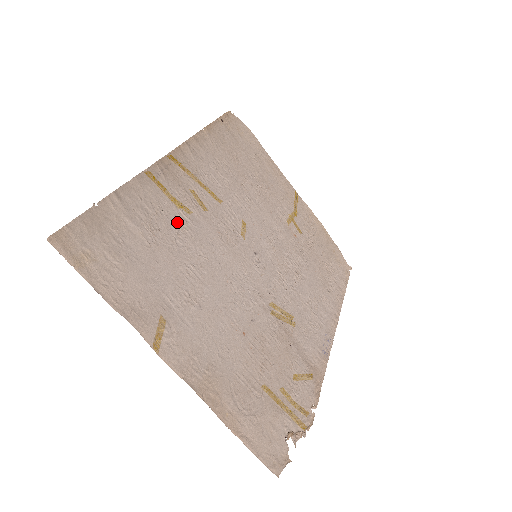
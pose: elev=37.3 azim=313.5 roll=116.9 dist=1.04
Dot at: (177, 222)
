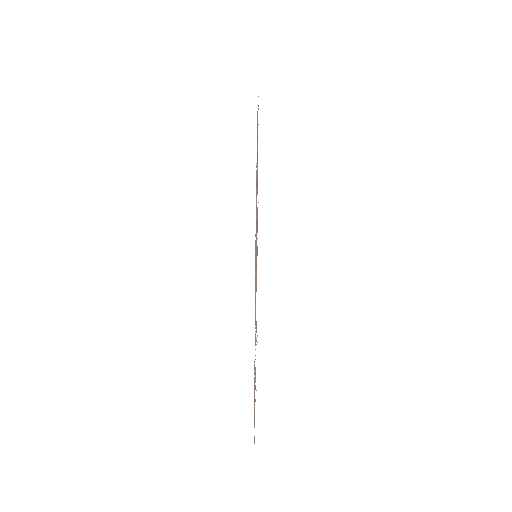
Dot at: occluded
